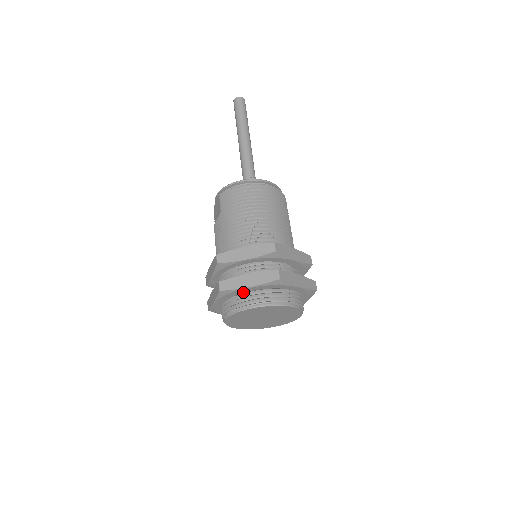
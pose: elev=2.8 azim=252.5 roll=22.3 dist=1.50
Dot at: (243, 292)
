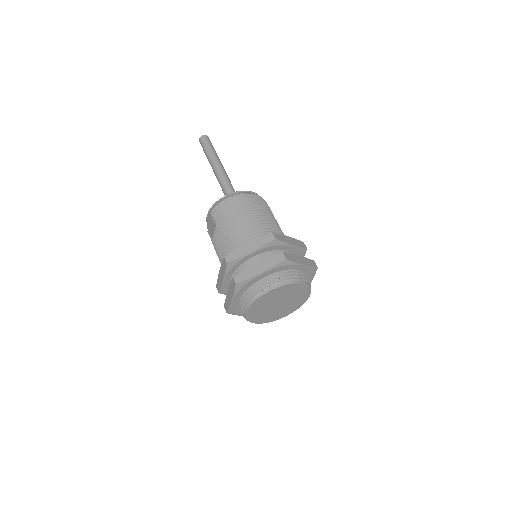
Dot at: (256, 281)
